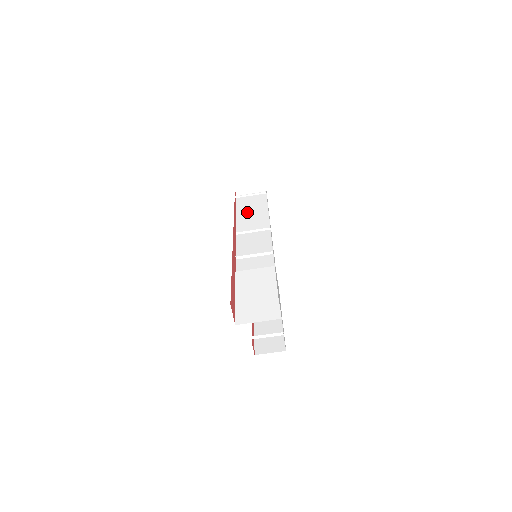
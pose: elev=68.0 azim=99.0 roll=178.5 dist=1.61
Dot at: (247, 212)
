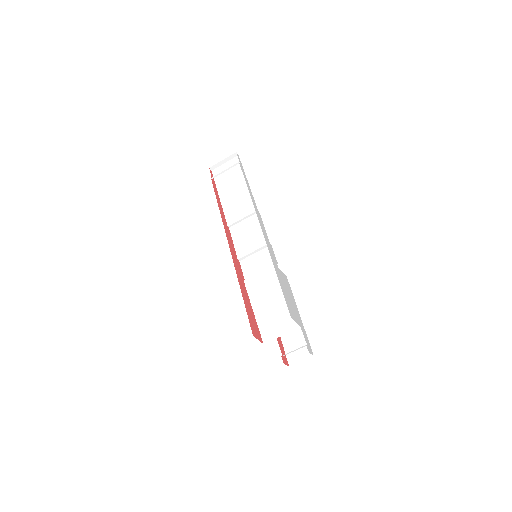
Dot at: (229, 193)
